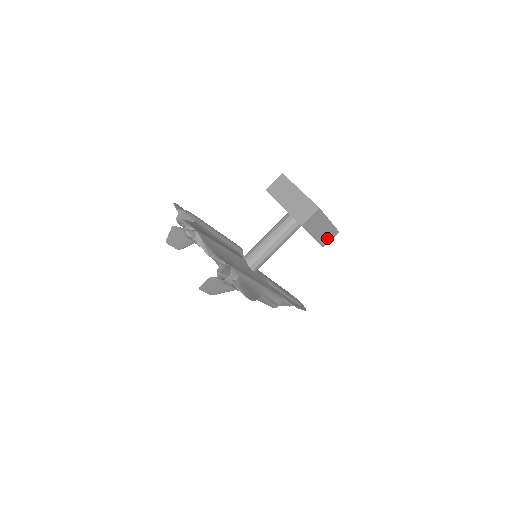
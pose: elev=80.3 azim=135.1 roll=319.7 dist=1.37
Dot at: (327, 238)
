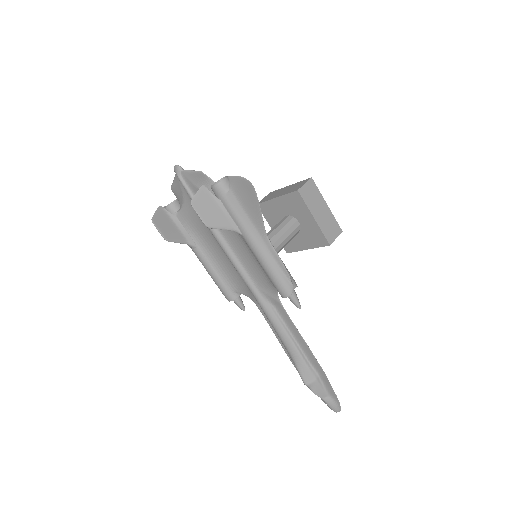
Dot at: (331, 233)
